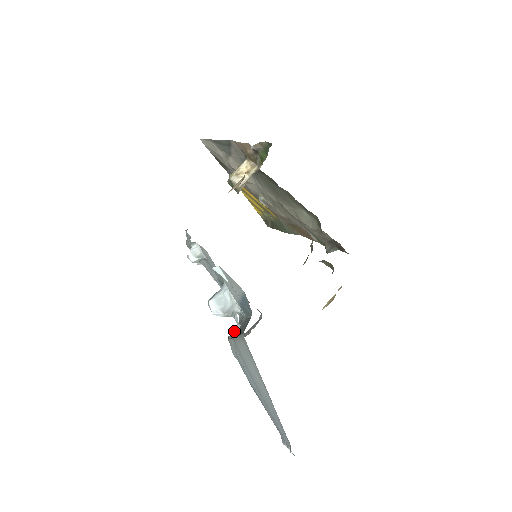
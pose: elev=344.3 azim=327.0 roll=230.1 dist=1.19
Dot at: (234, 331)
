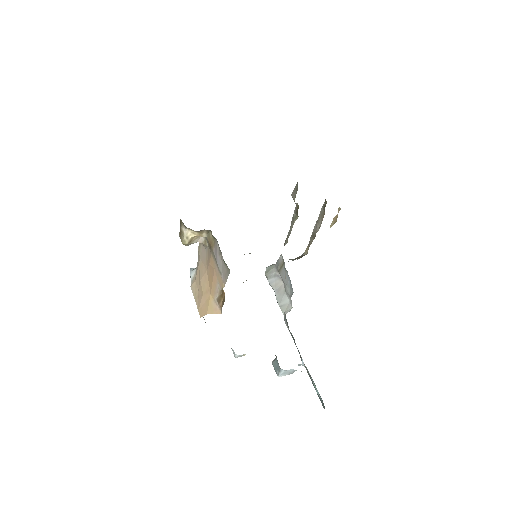
Dot at: (285, 321)
